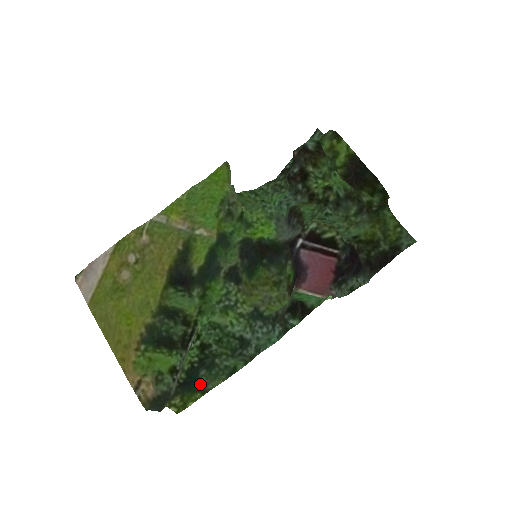
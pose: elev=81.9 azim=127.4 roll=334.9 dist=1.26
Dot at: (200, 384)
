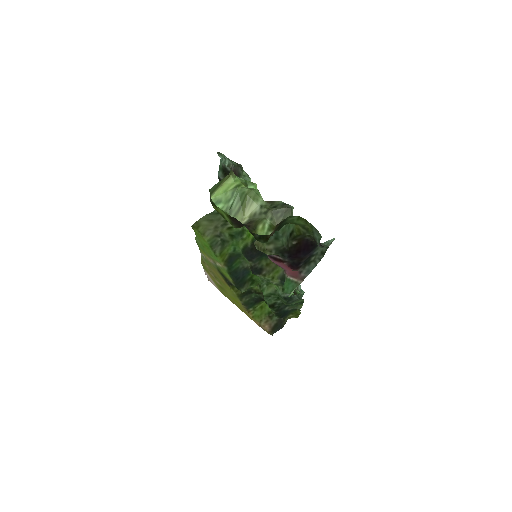
Dot at: (293, 309)
